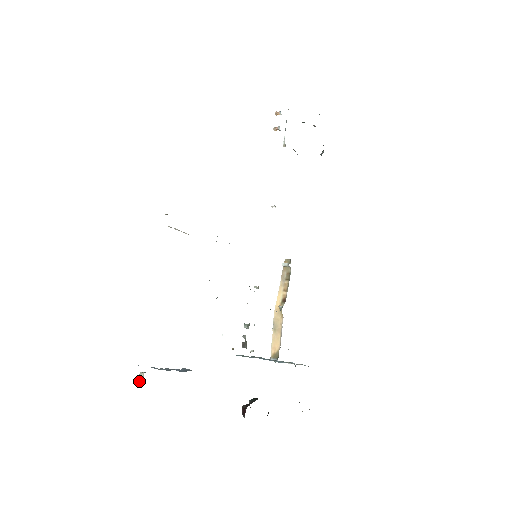
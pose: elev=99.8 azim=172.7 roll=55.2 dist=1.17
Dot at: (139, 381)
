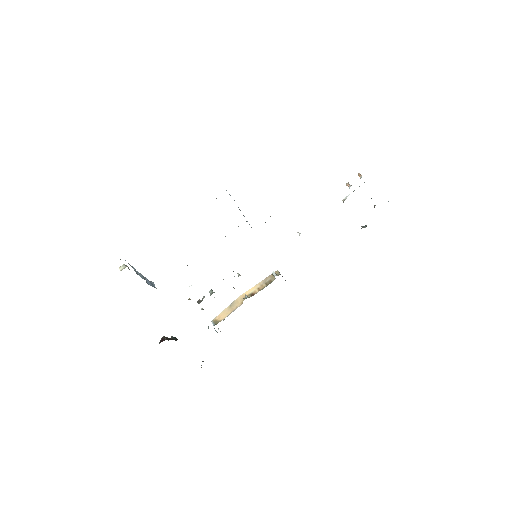
Dot at: (119, 268)
